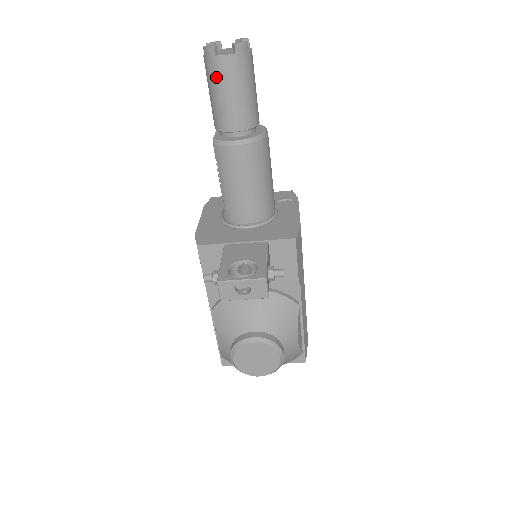
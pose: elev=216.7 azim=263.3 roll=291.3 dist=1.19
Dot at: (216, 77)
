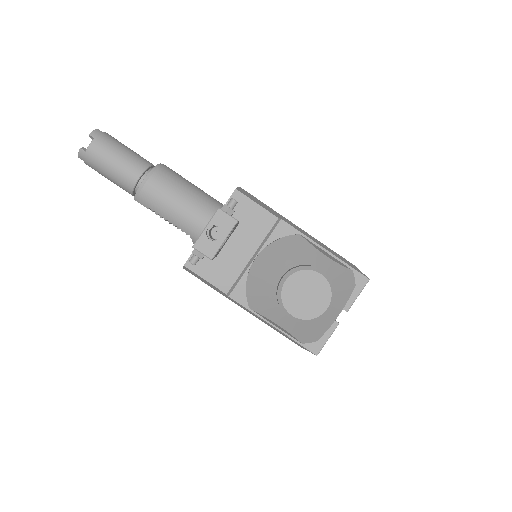
Dot at: (98, 162)
